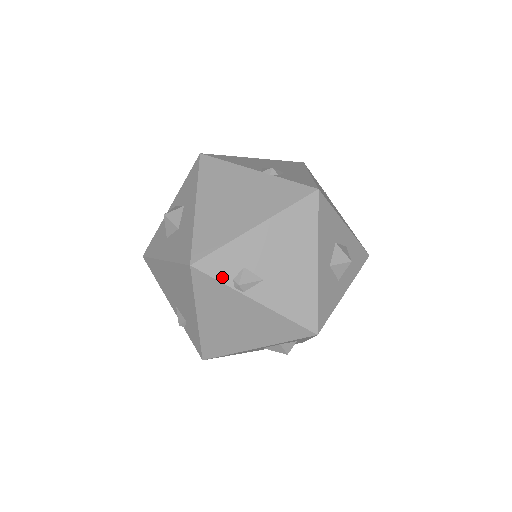
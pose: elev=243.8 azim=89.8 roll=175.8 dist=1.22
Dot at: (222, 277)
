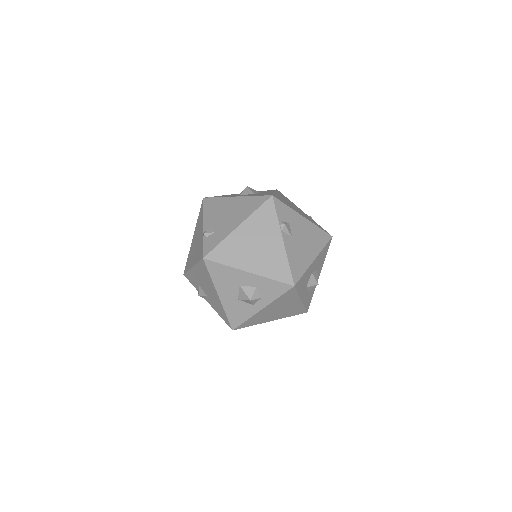
Dot at: (279, 215)
